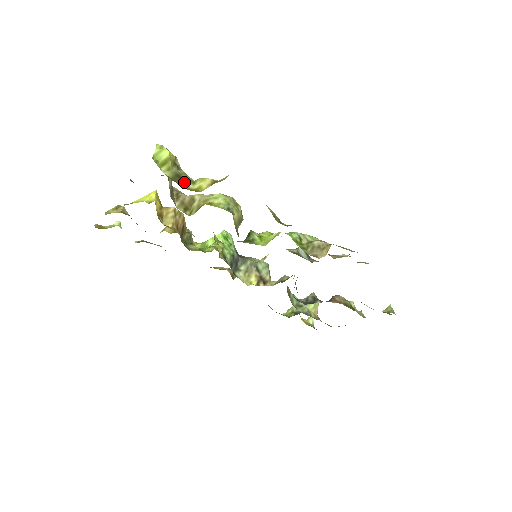
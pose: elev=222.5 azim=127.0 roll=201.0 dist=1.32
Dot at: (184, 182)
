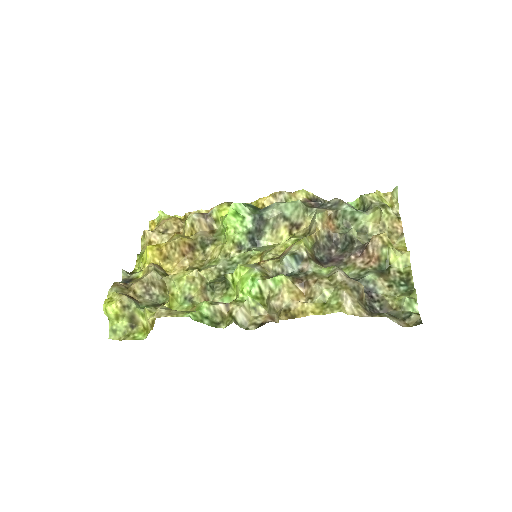
Dot at: (138, 320)
